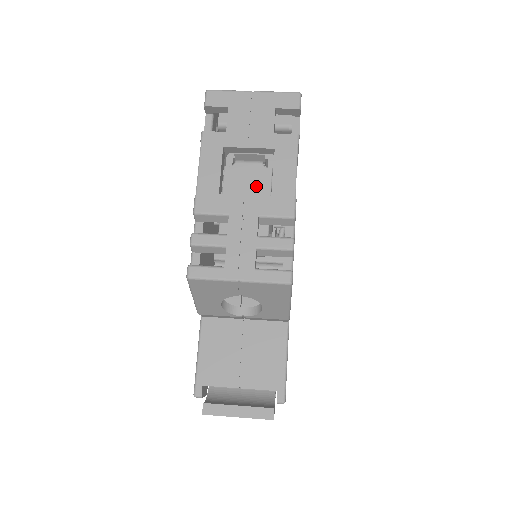
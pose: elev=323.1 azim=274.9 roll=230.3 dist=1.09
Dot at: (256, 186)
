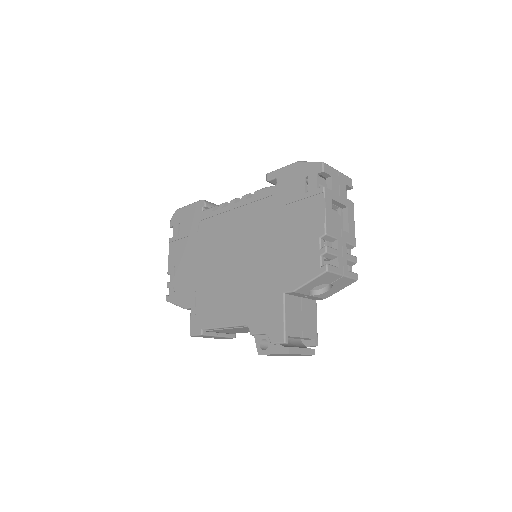
Dot at: (337, 224)
